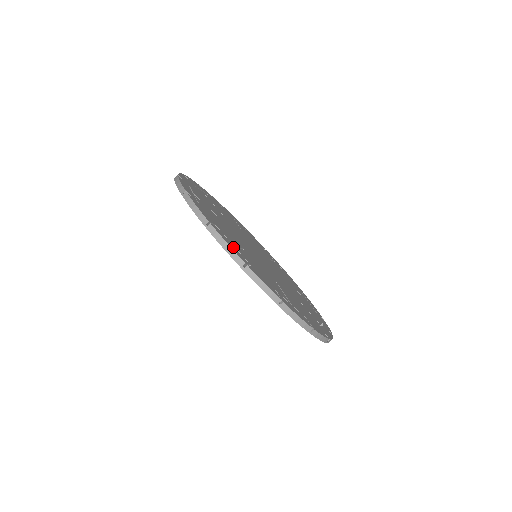
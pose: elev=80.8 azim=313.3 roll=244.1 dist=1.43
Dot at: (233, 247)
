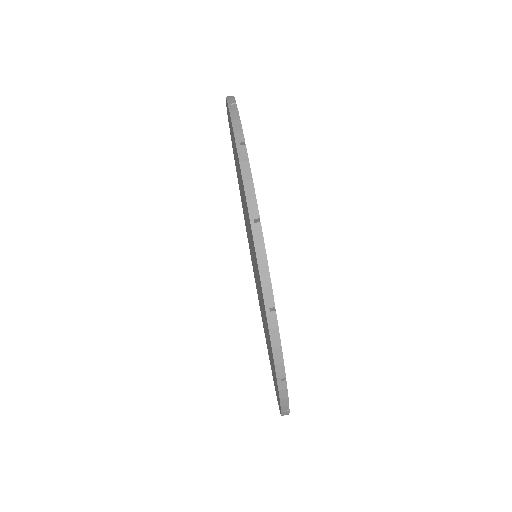
Dot at: occluded
